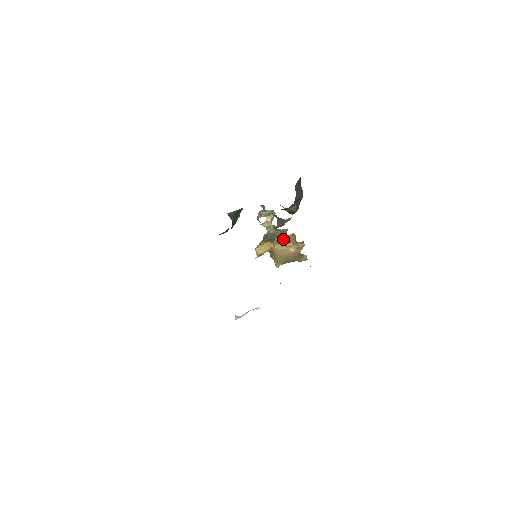
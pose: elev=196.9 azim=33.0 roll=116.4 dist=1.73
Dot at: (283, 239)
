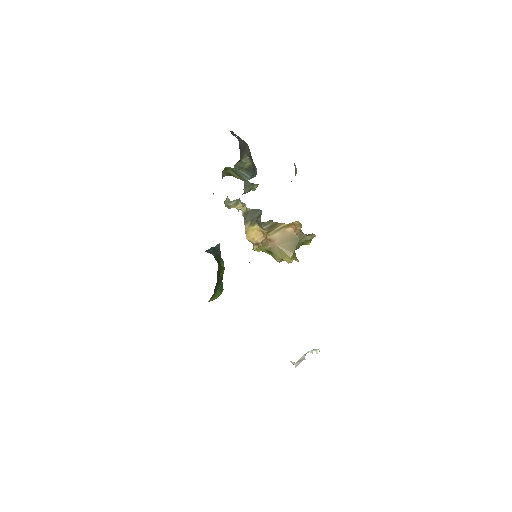
Dot at: (272, 225)
